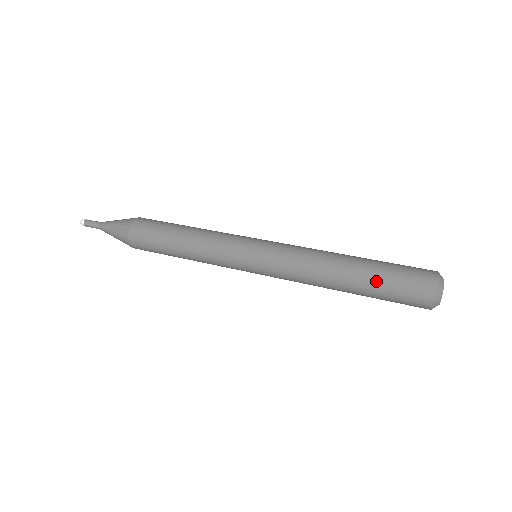
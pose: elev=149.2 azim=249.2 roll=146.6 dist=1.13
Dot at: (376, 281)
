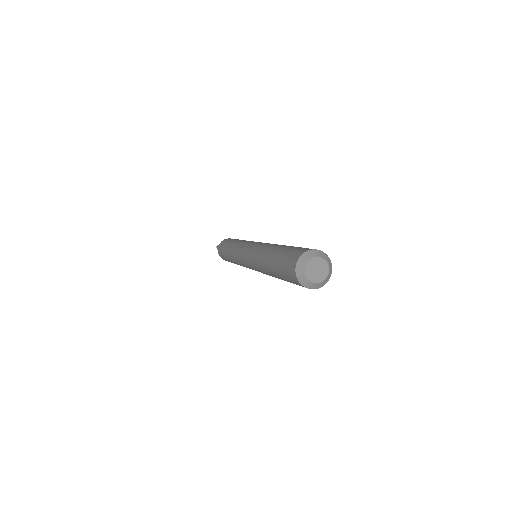
Dot at: (277, 258)
